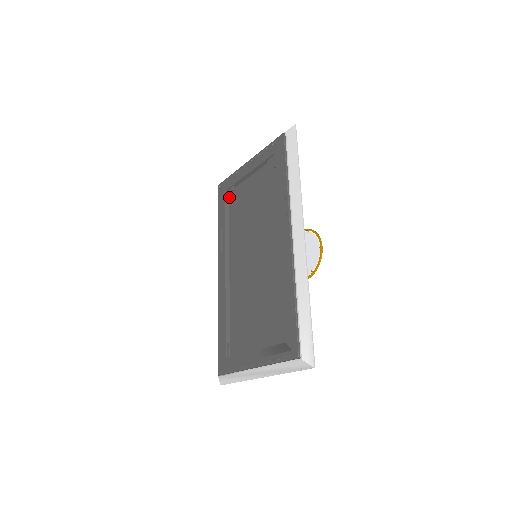
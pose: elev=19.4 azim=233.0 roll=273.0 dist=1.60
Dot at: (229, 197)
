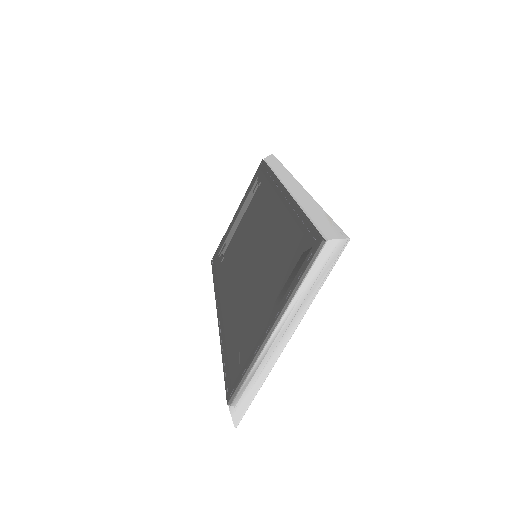
Dot at: (223, 256)
